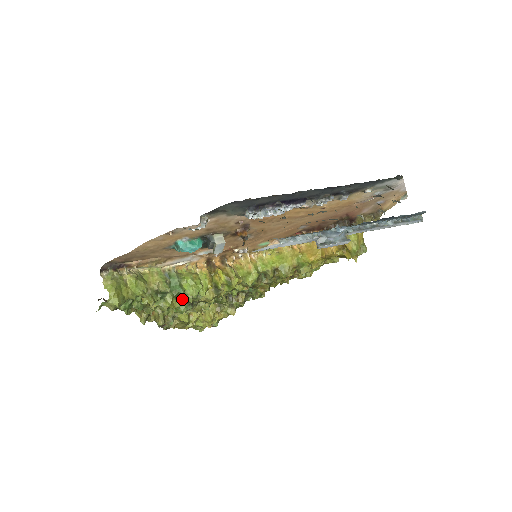
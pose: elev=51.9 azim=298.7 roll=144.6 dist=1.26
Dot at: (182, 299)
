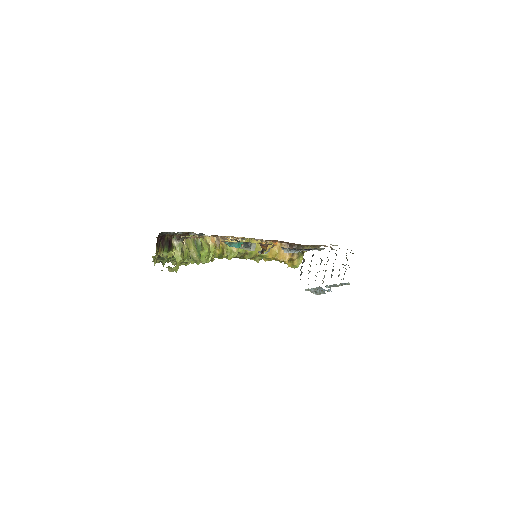
Dot at: (194, 261)
